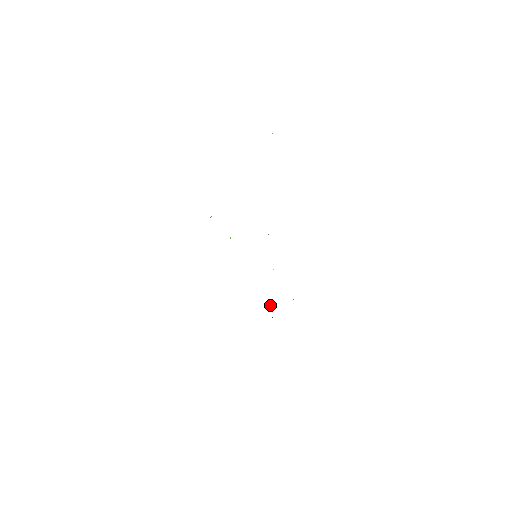
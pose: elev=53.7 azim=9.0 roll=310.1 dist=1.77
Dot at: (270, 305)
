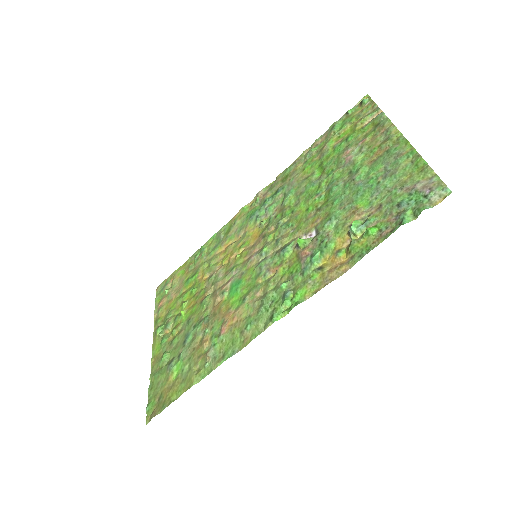
Dot at: (183, 311)
